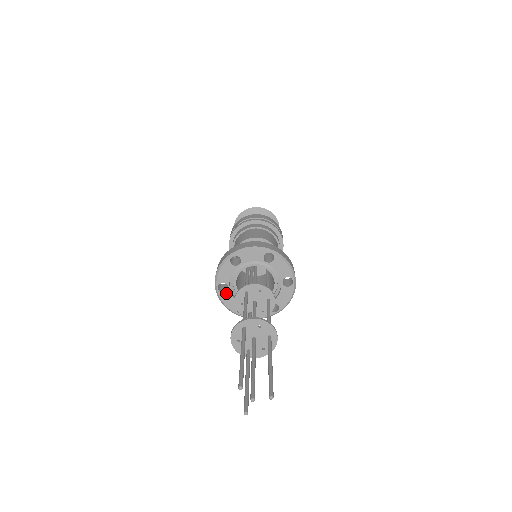
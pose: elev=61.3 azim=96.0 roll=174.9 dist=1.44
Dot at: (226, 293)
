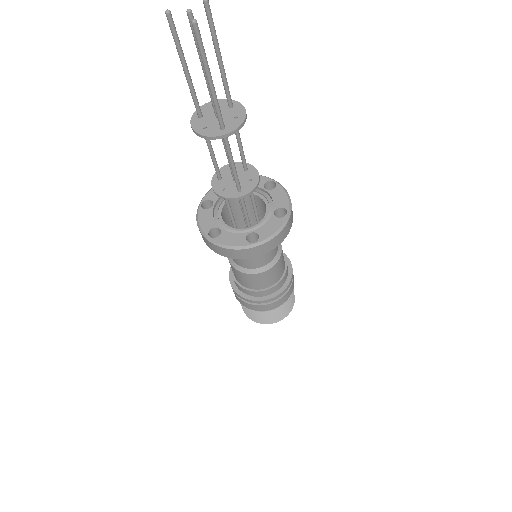
Dot at: (222, 235)
